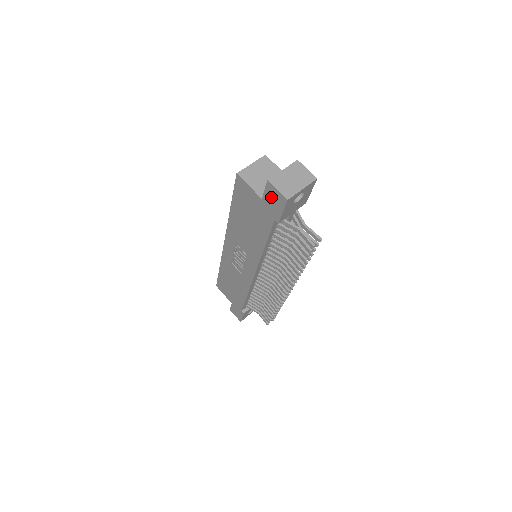
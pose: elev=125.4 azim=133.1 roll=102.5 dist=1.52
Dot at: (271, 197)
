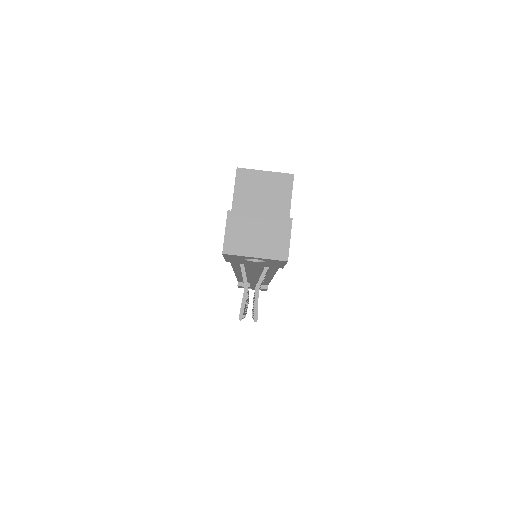
Dot at: occluded
